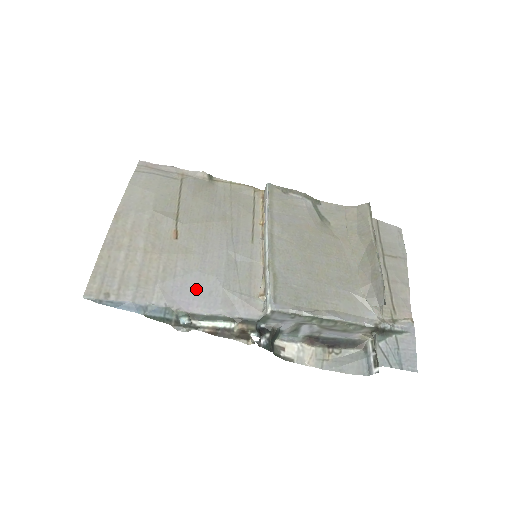
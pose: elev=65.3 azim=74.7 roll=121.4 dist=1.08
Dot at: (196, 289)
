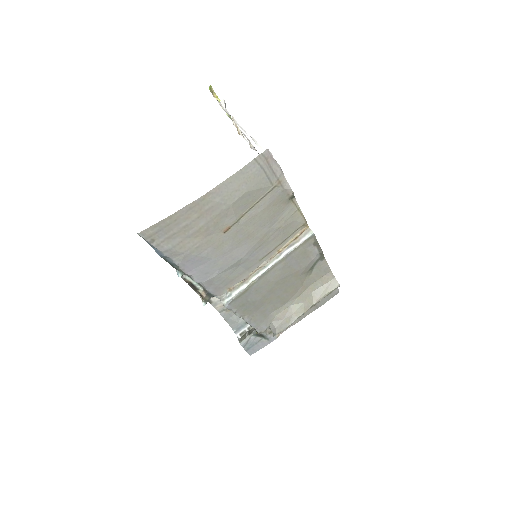
Dot at: (202, 267)
